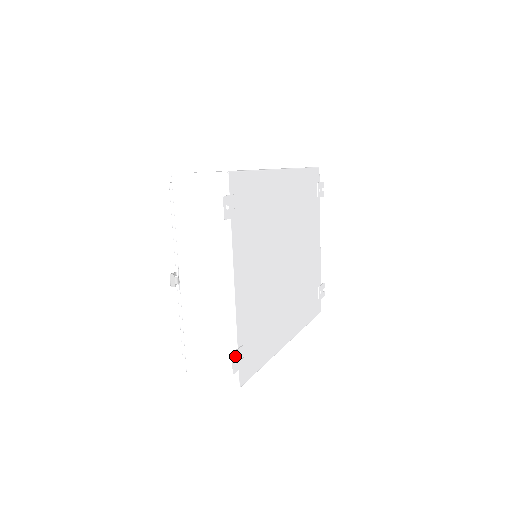
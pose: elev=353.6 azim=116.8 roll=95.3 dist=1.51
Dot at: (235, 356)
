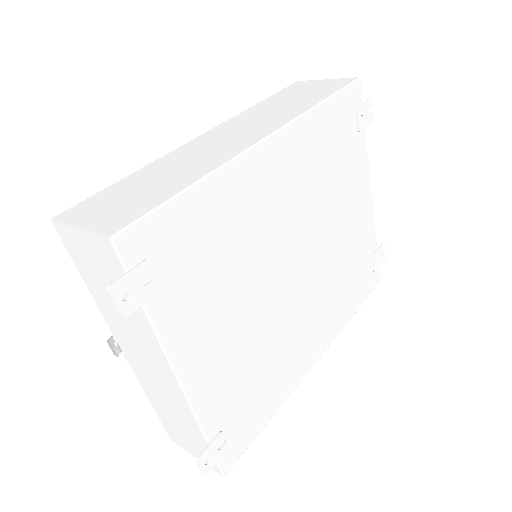
Dot at: (205, 456)
